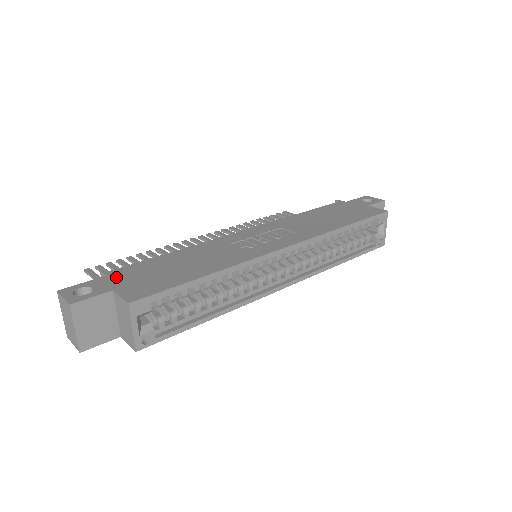
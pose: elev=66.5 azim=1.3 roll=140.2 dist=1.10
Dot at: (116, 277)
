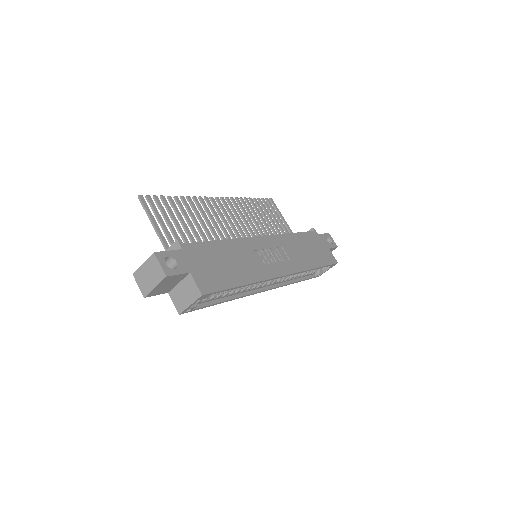
Dot at: (190, 255)
